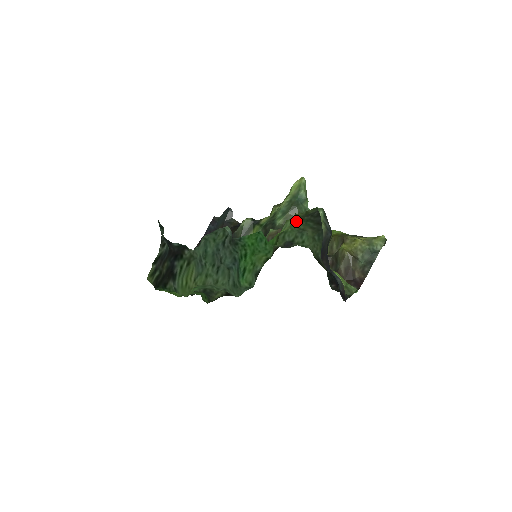
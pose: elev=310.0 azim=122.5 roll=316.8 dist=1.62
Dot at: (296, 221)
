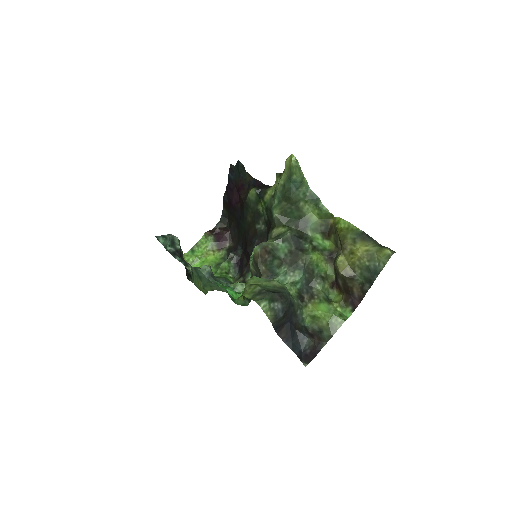
Dot at: (255, 284)
